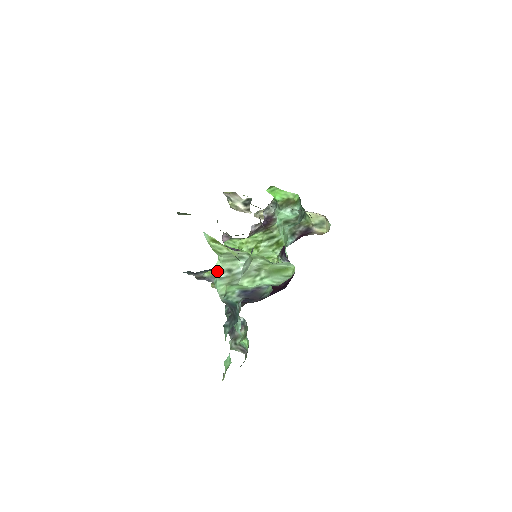
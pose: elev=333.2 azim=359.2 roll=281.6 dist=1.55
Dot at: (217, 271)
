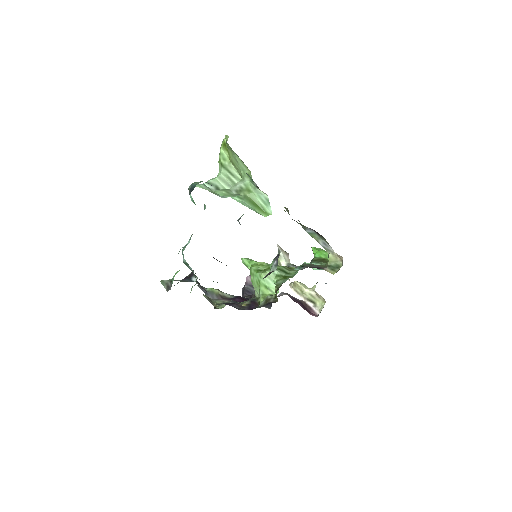
Dot at: (208, 181)
